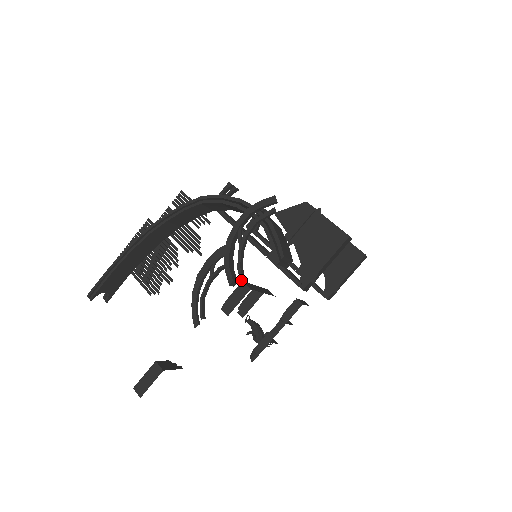
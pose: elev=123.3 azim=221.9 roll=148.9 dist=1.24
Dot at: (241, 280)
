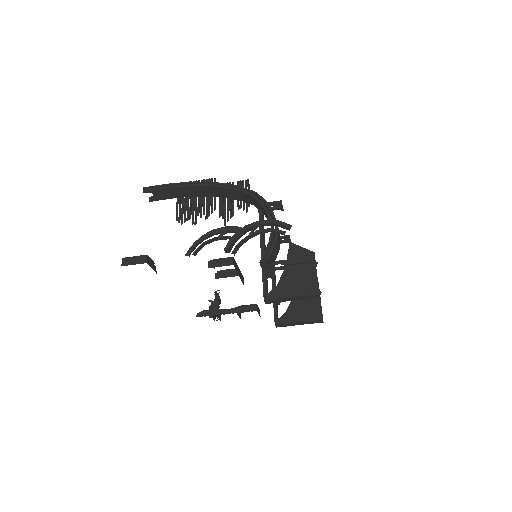
Dot at: (233, 253)
